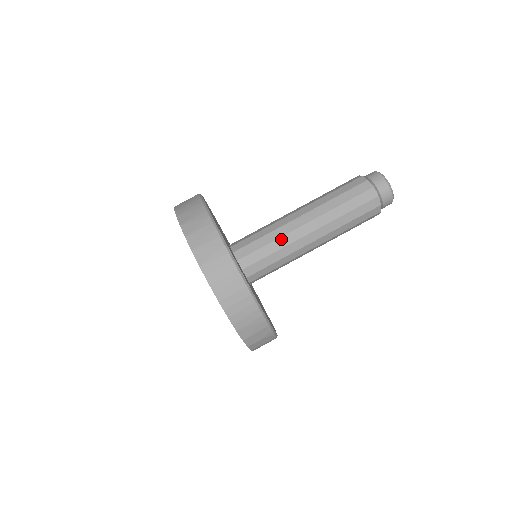
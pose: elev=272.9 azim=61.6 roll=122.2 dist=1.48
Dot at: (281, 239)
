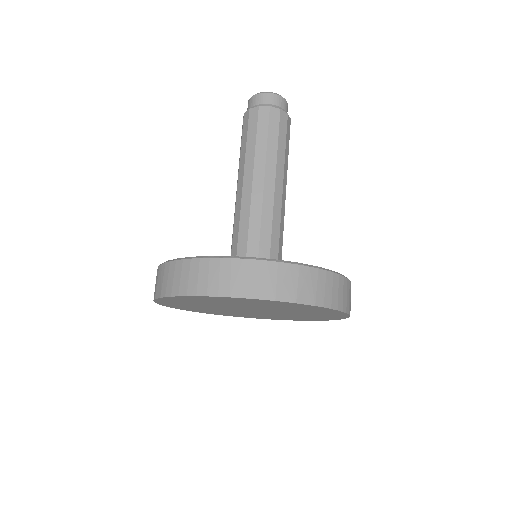
Dot at: (274, 220)
